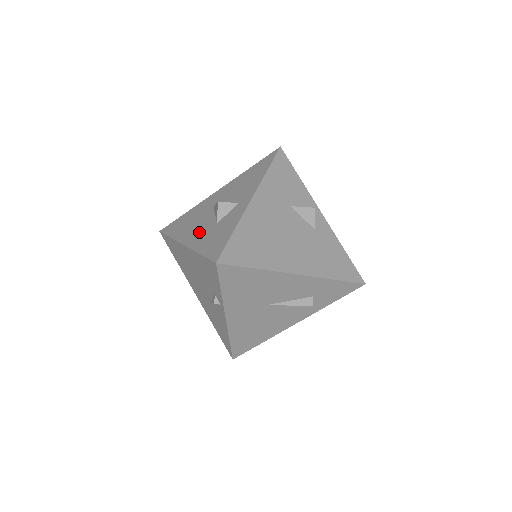
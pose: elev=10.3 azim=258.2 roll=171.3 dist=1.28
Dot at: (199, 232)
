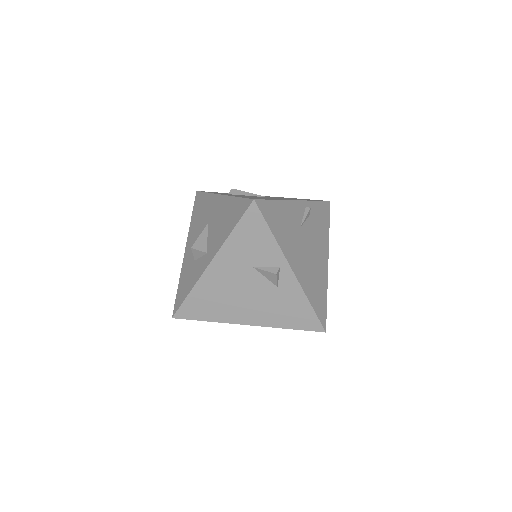
Dot at: (191, 251)
